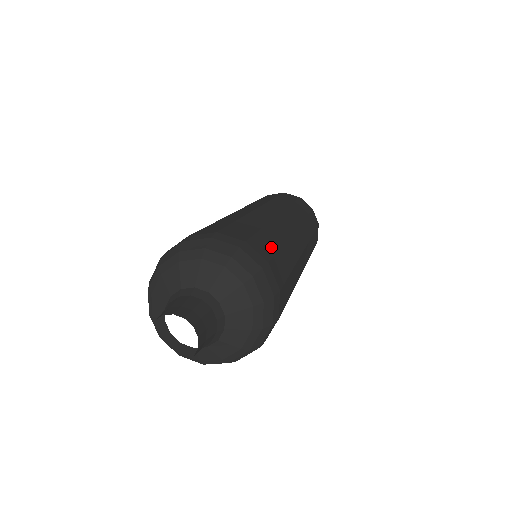
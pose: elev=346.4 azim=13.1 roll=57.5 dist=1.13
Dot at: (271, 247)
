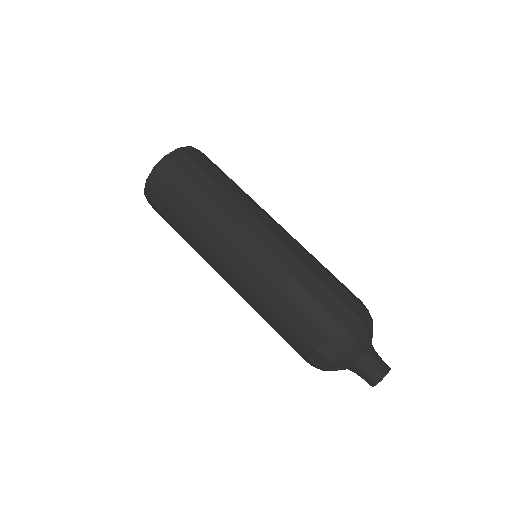
Dot at: (329, 294)
